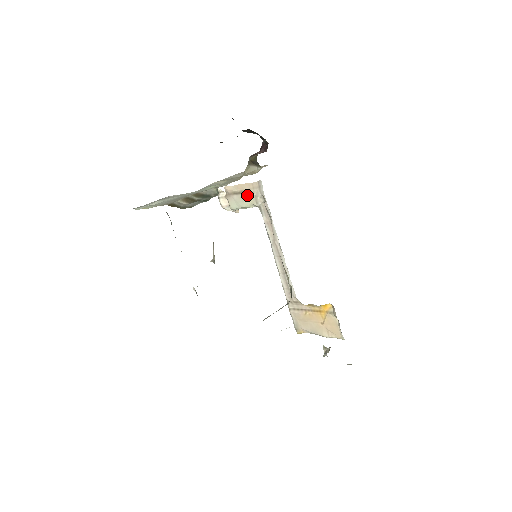
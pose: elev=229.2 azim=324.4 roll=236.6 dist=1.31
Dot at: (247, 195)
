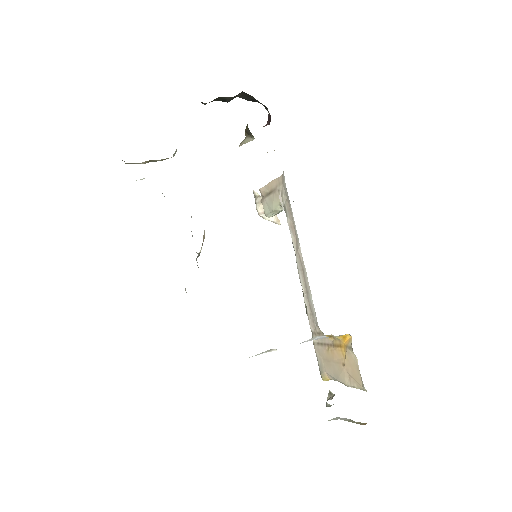
Dot at: (275, 194)
